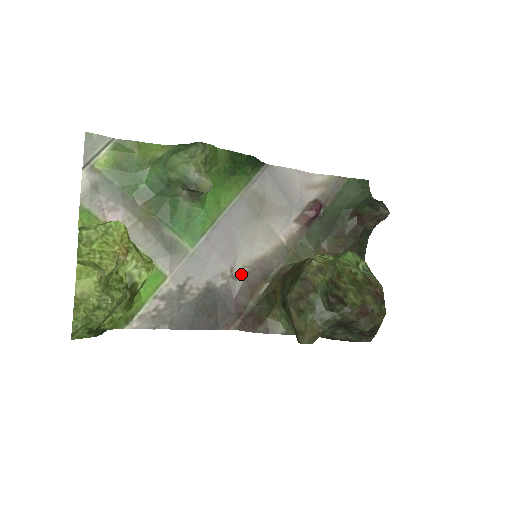
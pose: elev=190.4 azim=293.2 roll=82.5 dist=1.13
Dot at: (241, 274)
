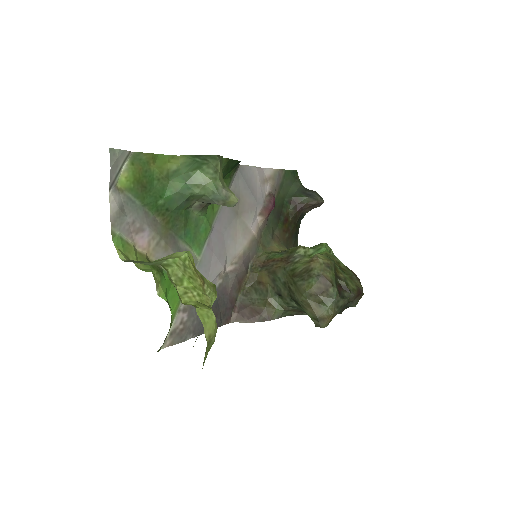
Dot at: (232, 271)
